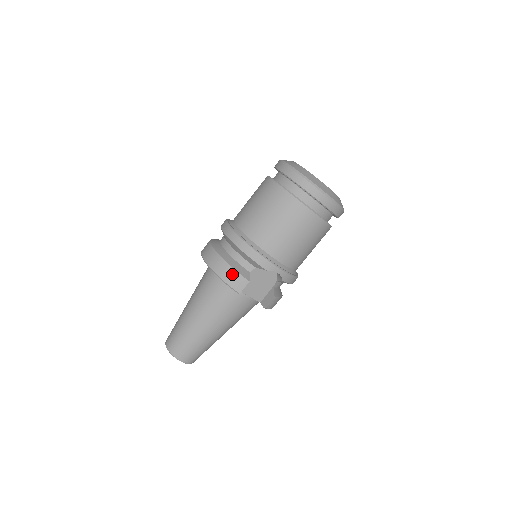
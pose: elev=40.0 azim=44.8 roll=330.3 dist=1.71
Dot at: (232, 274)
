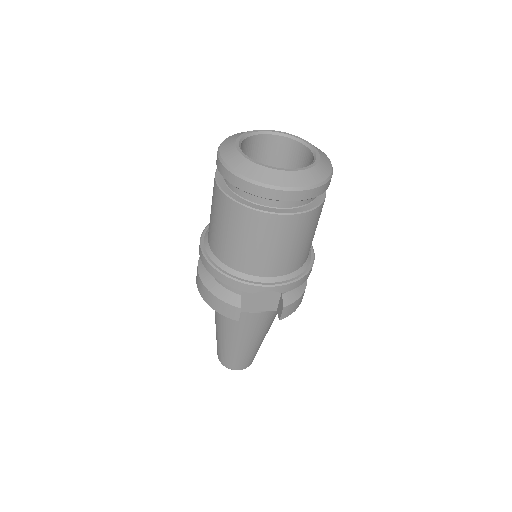
Dot at: (220, 305)
